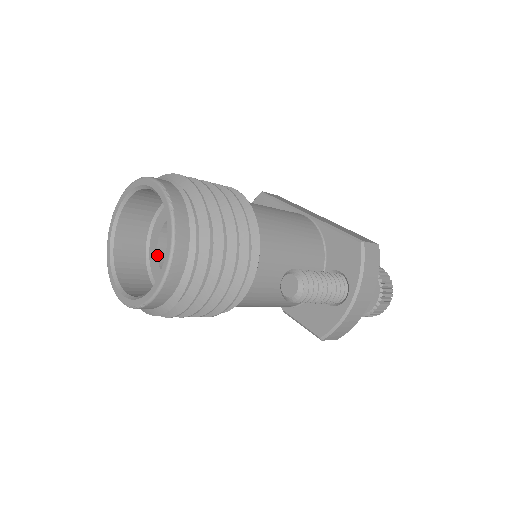
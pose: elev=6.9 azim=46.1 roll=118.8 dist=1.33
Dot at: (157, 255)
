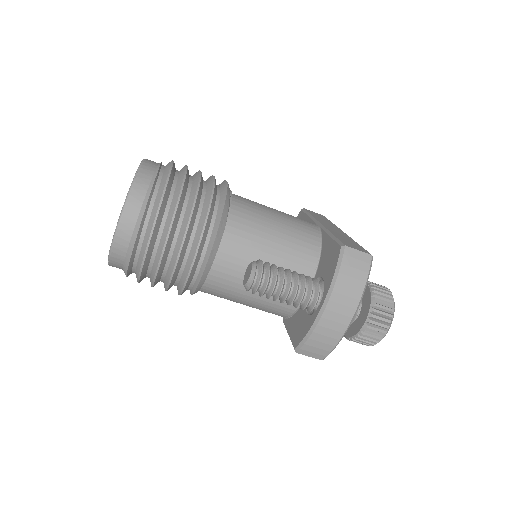
Dot at: occluded
